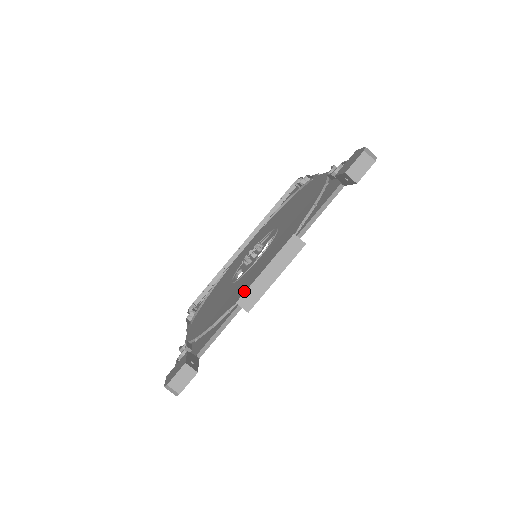
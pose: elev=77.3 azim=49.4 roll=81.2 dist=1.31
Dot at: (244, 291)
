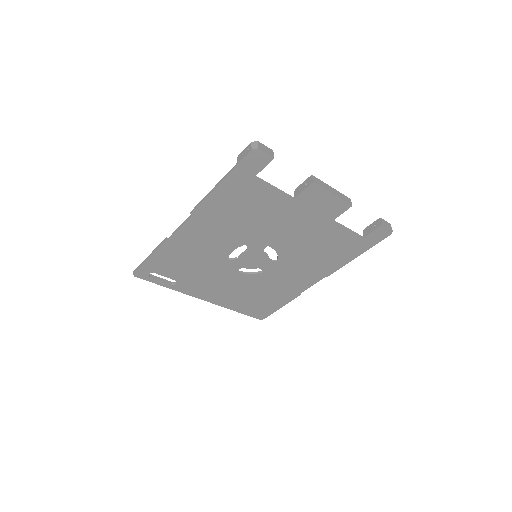
Dot at: occluded
